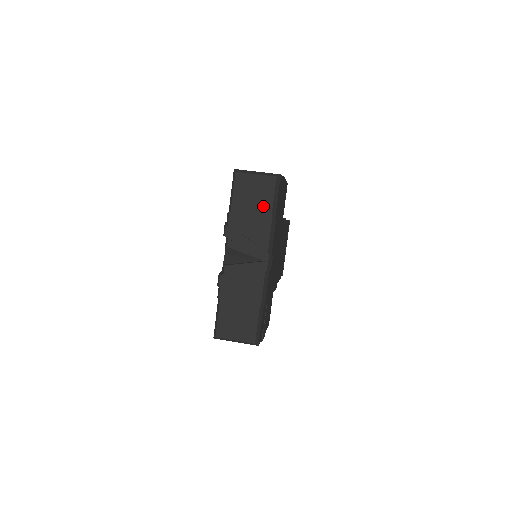
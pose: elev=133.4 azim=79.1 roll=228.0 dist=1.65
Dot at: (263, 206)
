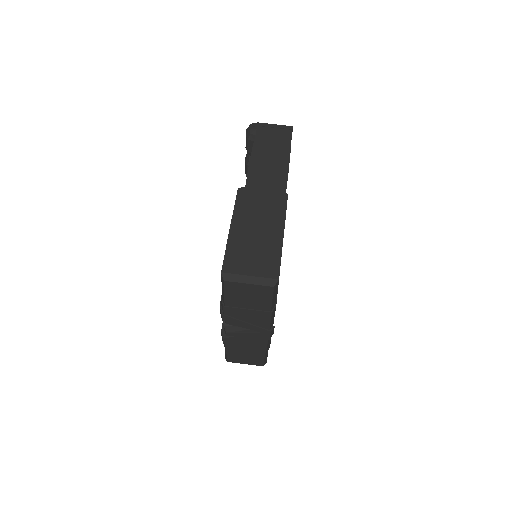
Dot at: (260, 305)
